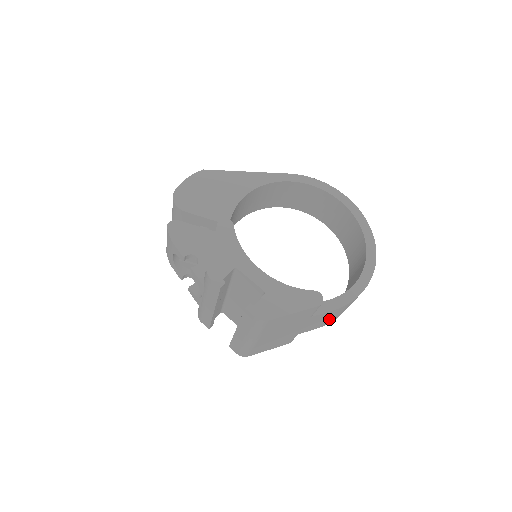
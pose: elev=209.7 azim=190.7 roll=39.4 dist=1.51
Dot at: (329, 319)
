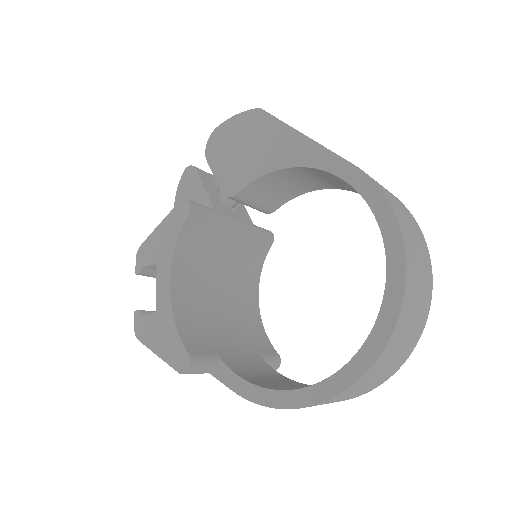
Dot at: occluded
